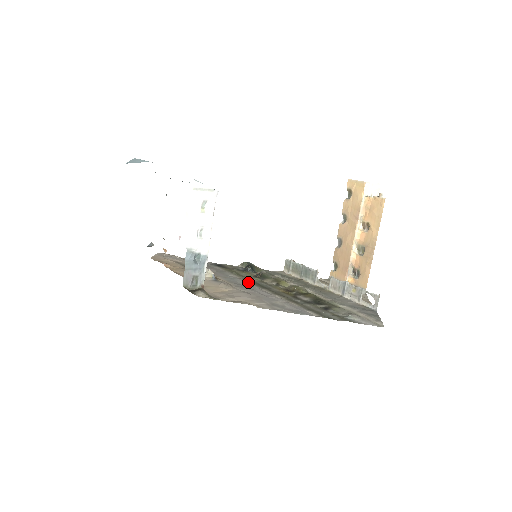
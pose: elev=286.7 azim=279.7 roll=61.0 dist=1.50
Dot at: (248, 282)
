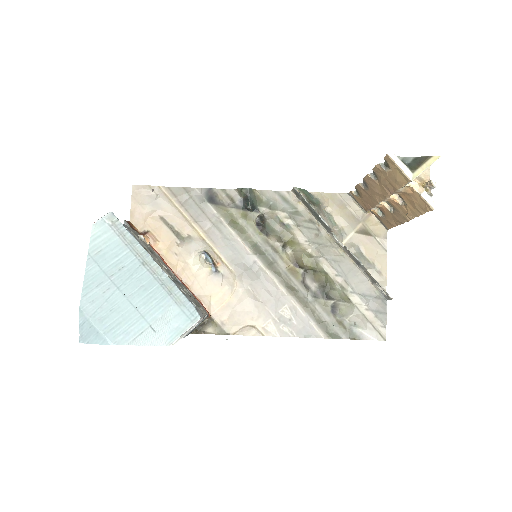
Dot at: (251, 254)
